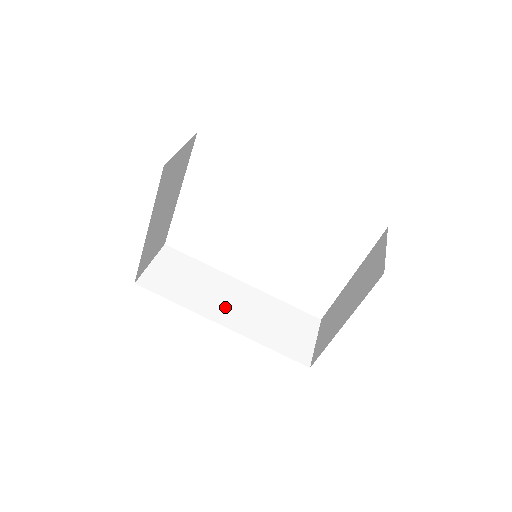
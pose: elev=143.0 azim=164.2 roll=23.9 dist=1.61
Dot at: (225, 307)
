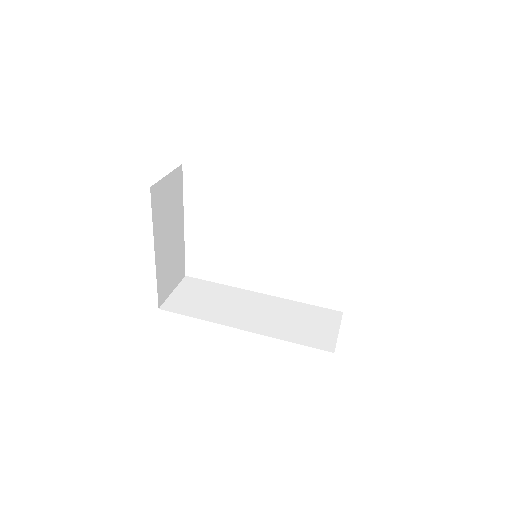
Dot at: (244, 315)
